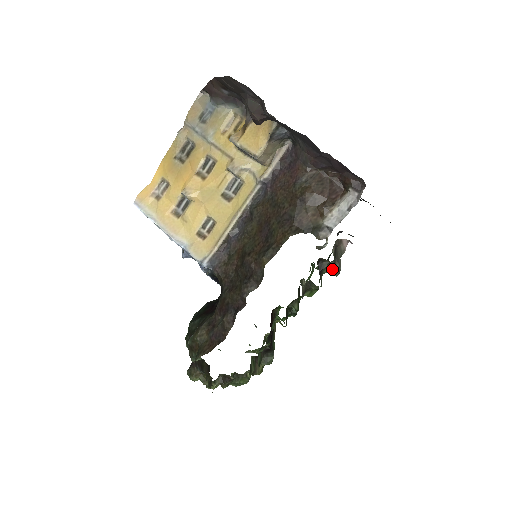
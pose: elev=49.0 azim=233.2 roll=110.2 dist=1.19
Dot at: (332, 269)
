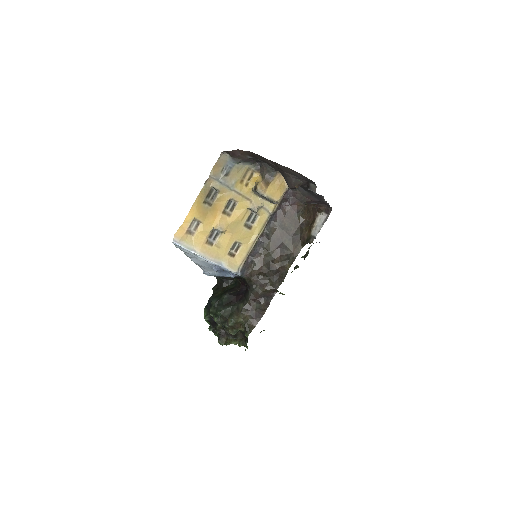
Dot at: occluded
